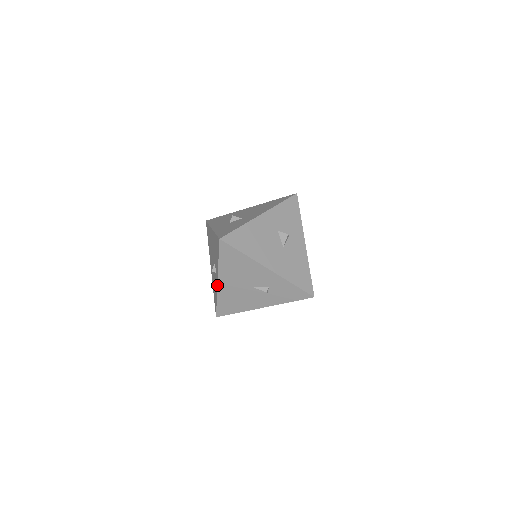
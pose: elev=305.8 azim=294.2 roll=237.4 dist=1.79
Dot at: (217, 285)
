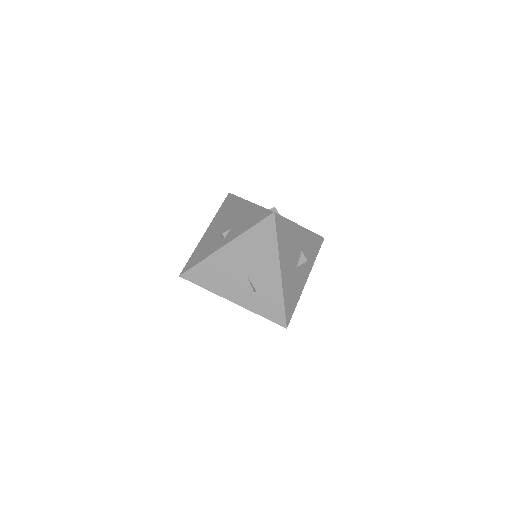
Dot at: (219, 248)
